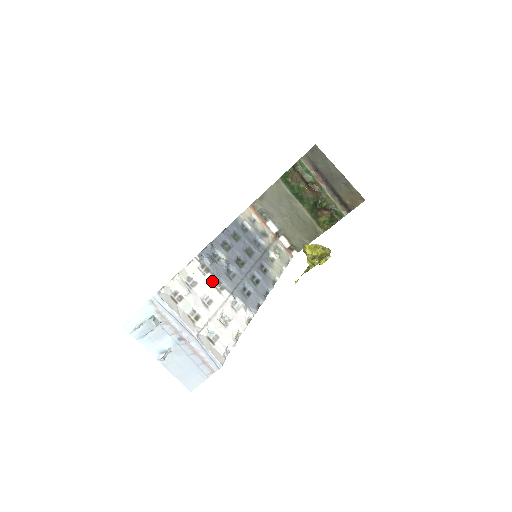
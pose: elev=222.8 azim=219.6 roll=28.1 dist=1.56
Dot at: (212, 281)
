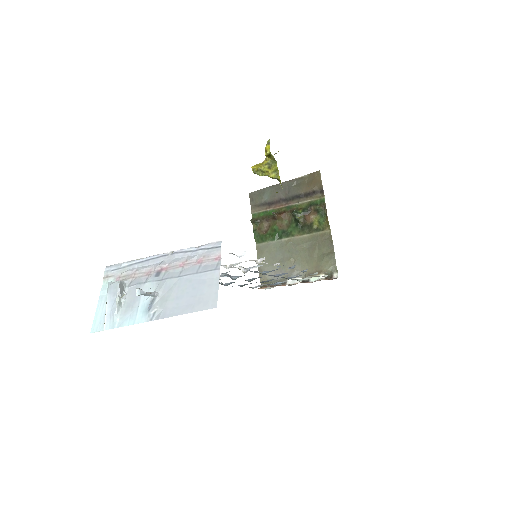
Dot at: occluded
